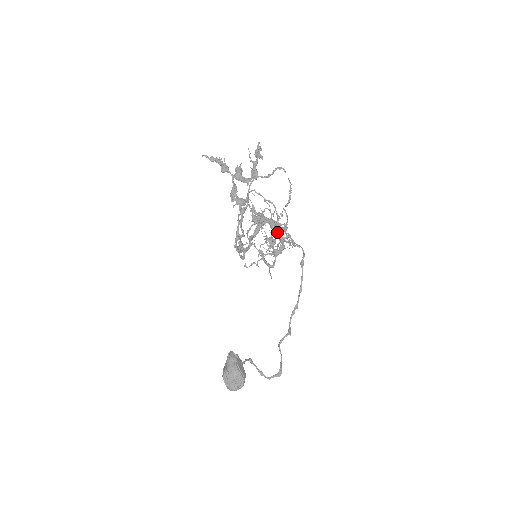
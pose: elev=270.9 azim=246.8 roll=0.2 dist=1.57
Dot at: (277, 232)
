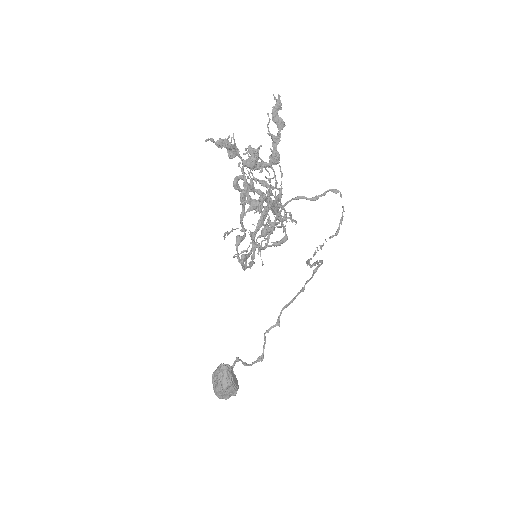
Dot at: (309, 263)
